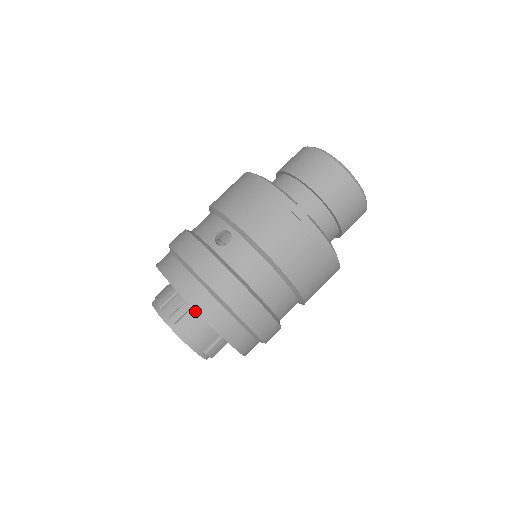
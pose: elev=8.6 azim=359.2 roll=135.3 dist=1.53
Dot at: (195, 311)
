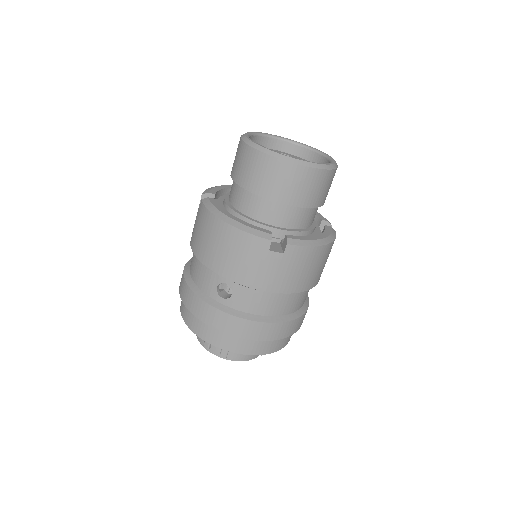
Dot at: occluded
